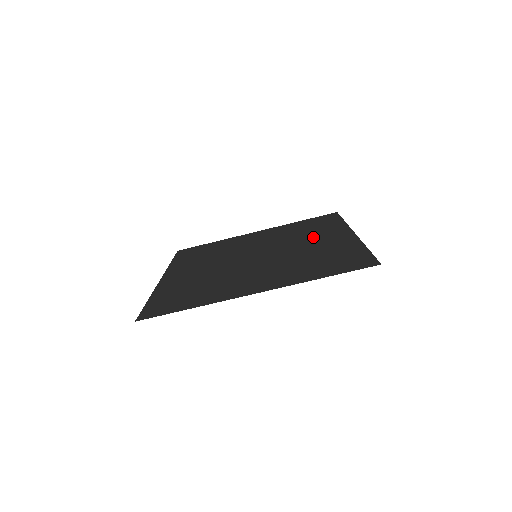
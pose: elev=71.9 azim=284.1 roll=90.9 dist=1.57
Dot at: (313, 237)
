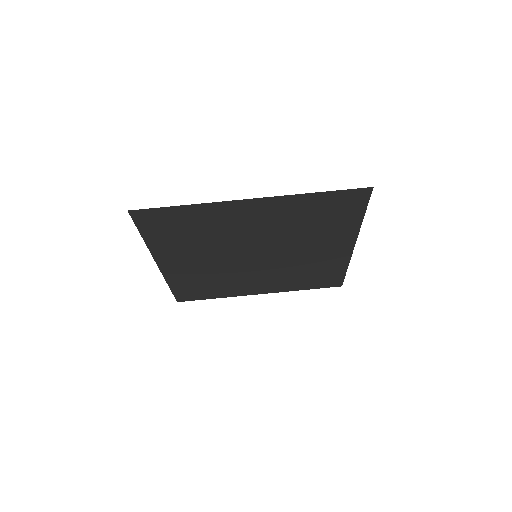
Dot at: (314, 257)
